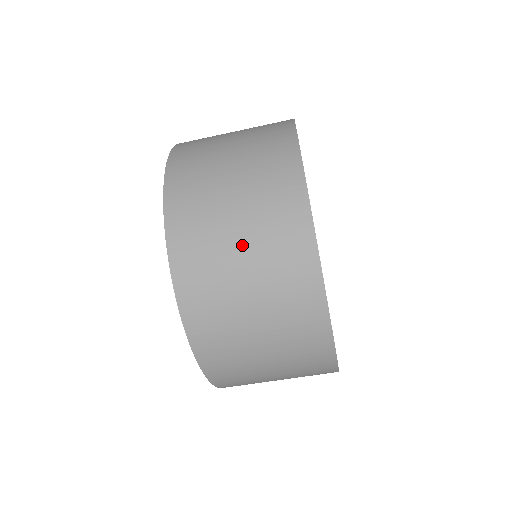
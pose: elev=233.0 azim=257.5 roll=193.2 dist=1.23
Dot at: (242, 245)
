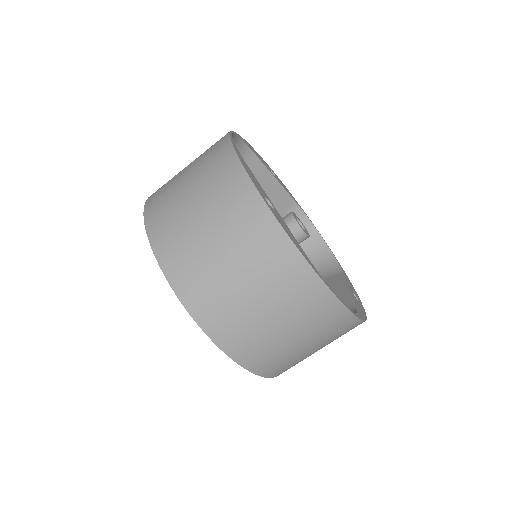
Dot at: (259, 302)
